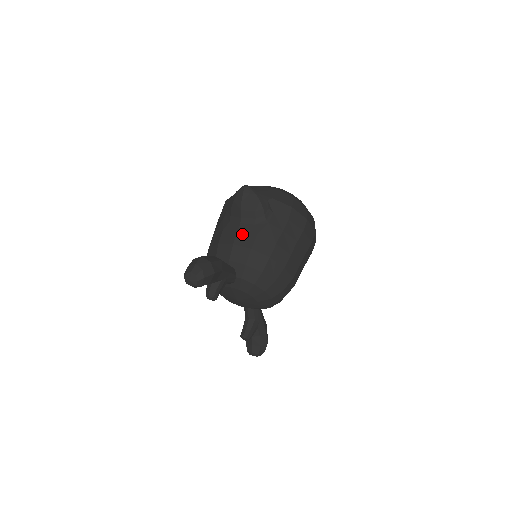
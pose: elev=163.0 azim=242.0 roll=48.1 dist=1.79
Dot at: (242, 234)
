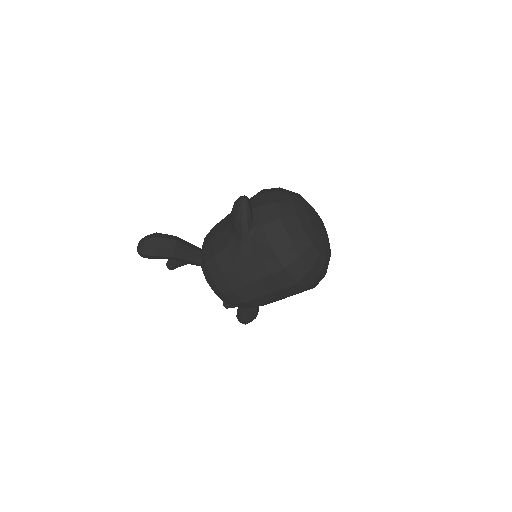
Dot at: (221, 236)
